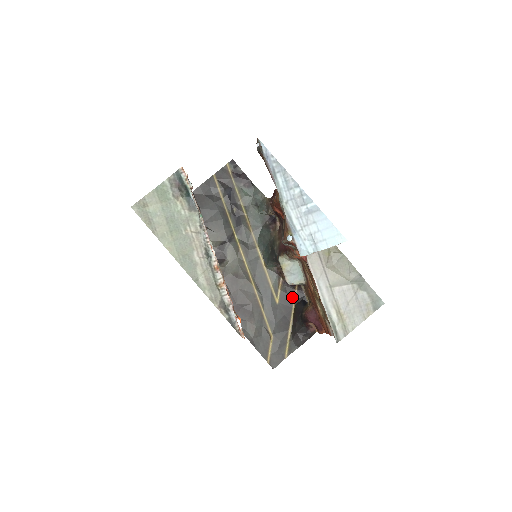
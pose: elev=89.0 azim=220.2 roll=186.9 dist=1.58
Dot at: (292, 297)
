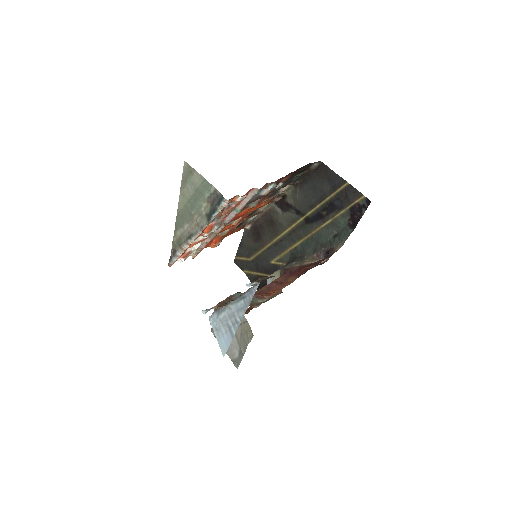
Dot at: occluded
